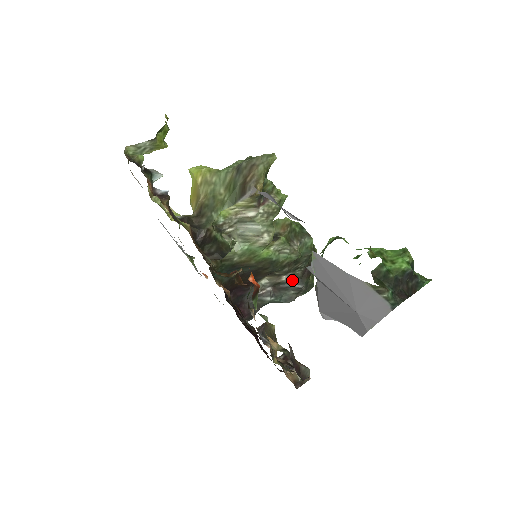
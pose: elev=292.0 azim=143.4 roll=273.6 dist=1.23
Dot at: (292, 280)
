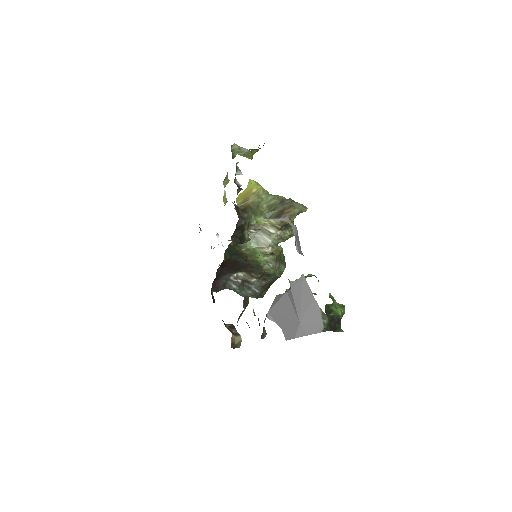
Dot at: (256, 285)
